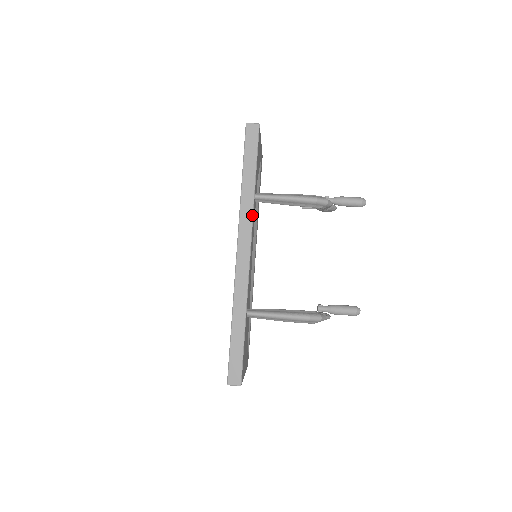
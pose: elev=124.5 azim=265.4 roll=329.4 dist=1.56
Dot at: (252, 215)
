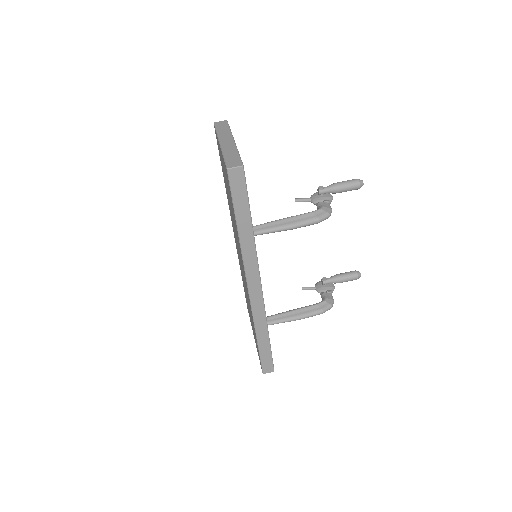
Dot at: (256, 258)
